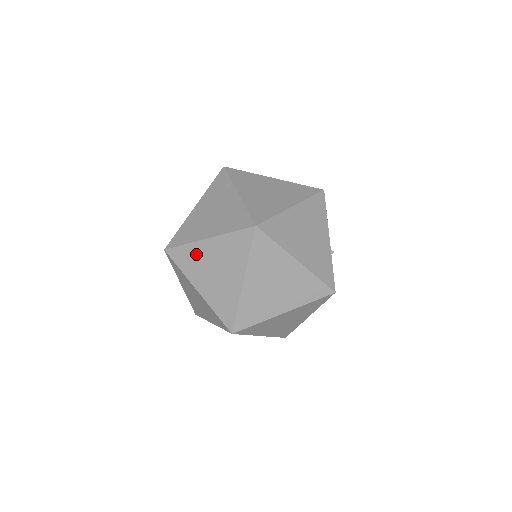
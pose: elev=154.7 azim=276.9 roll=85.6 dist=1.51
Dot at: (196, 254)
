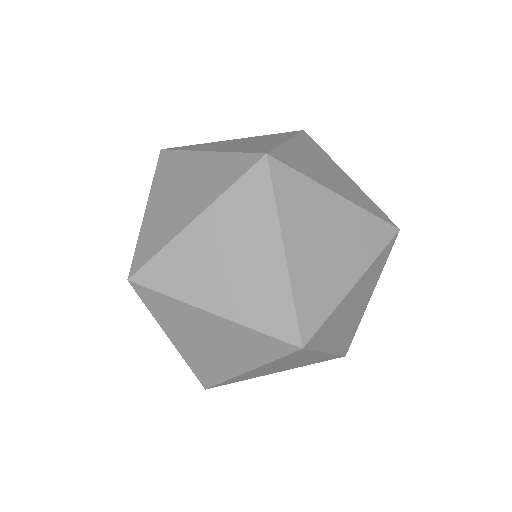
Dot at: (186, 254)
